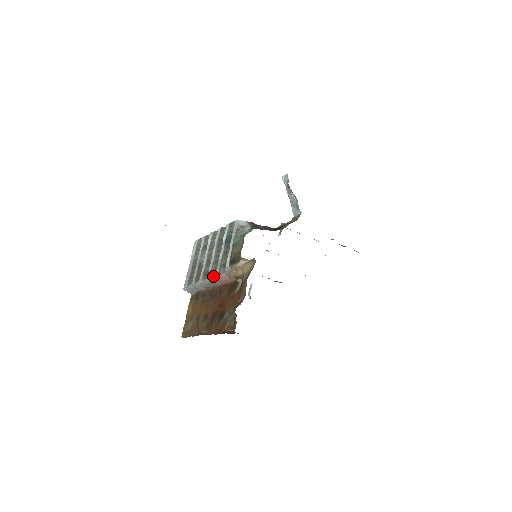
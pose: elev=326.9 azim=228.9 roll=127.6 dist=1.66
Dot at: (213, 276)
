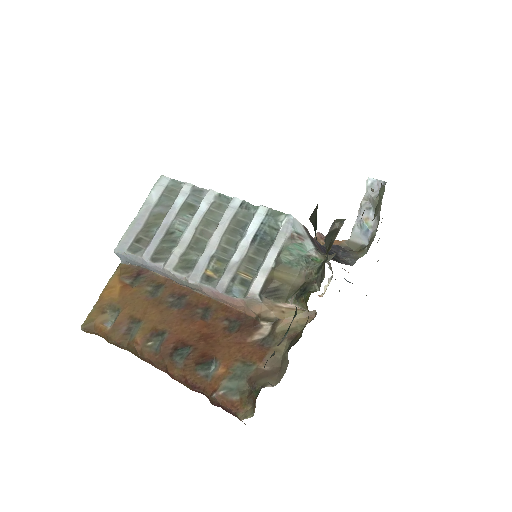
Dot at: (209, 283)
